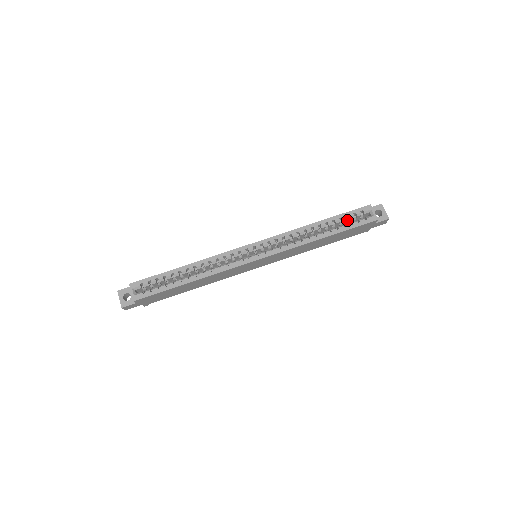
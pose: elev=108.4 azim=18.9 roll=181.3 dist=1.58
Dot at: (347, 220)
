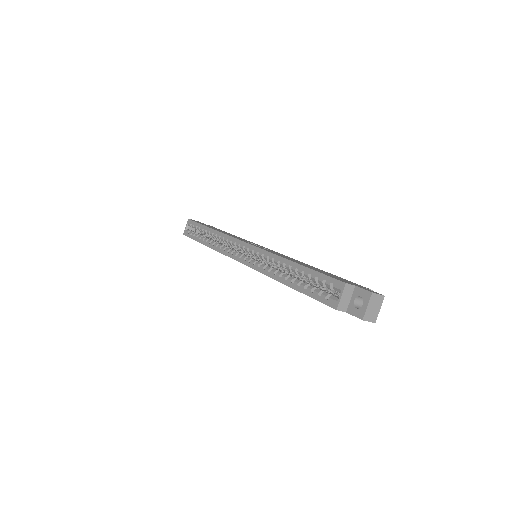
Dot at: occluded
